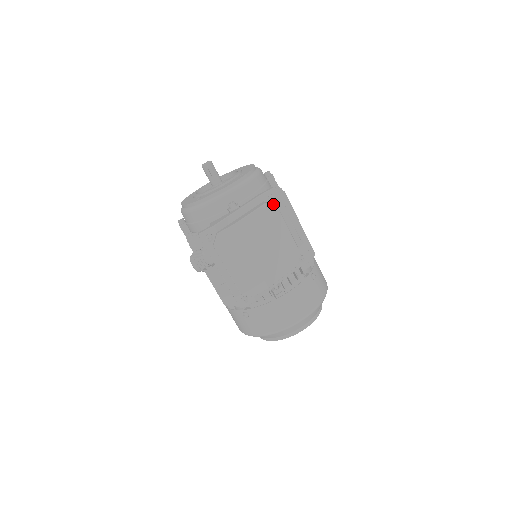
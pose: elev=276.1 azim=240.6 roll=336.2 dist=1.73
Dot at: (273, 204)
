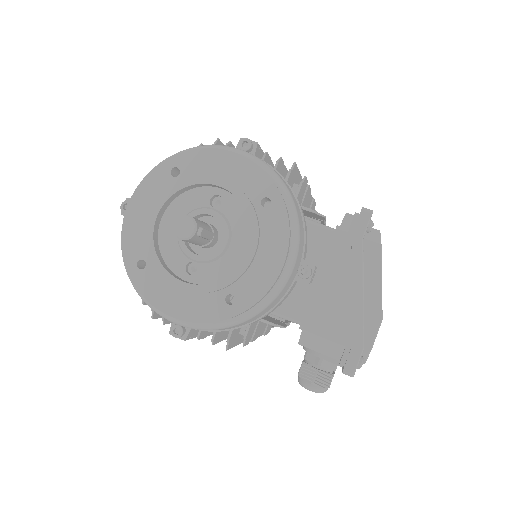
Dot at: (374, 233)
